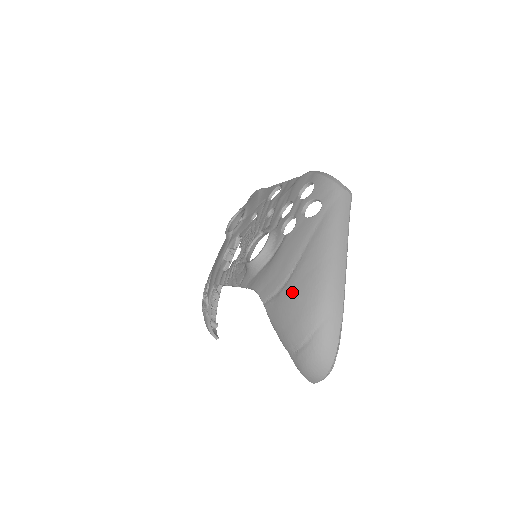
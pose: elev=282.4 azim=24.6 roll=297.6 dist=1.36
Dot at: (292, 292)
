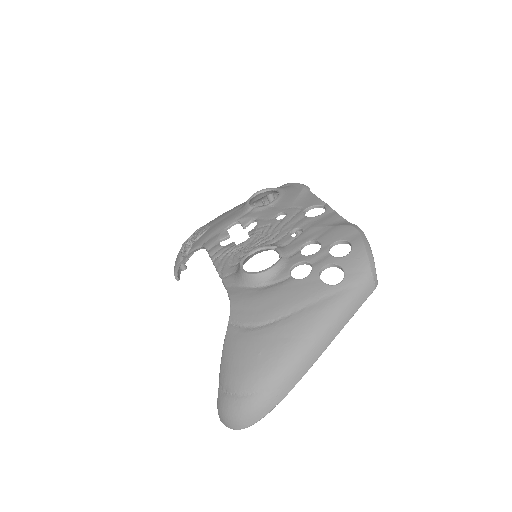
Dot at: (258, 342)
